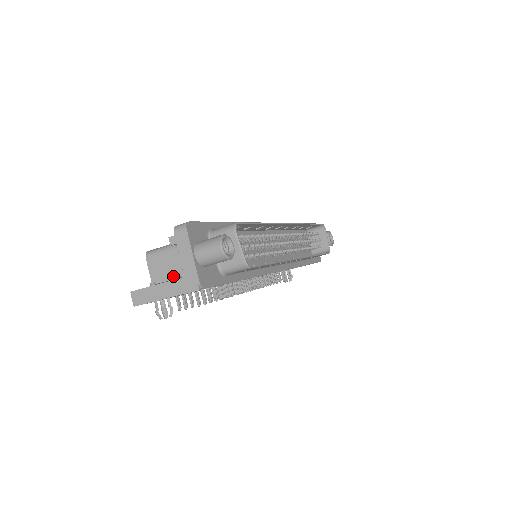
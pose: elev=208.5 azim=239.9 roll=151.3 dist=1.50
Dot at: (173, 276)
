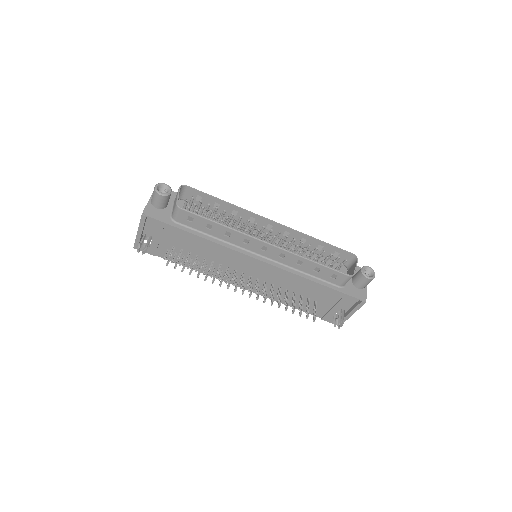
Dot at: occluded
